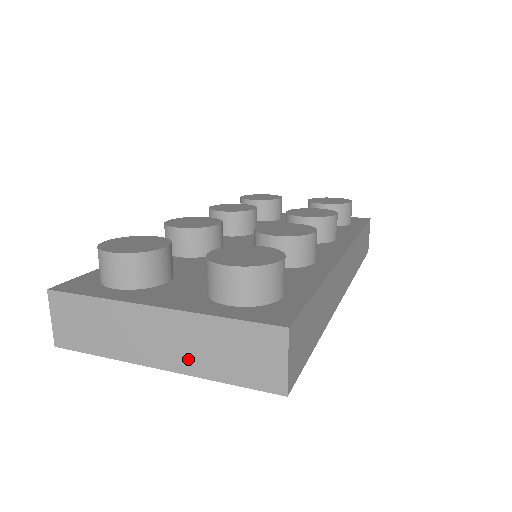
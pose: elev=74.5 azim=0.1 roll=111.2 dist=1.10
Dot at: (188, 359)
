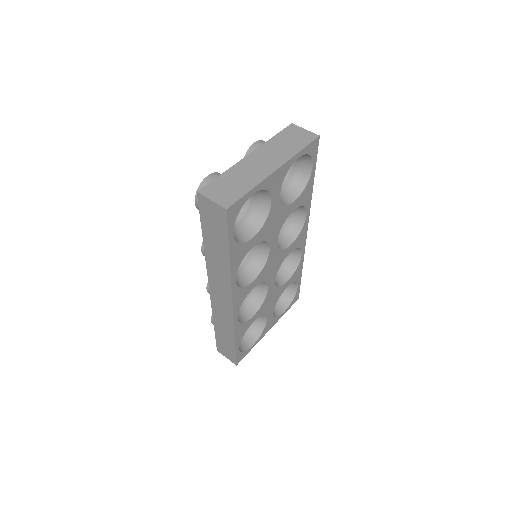
Dot at: (281, 156)
